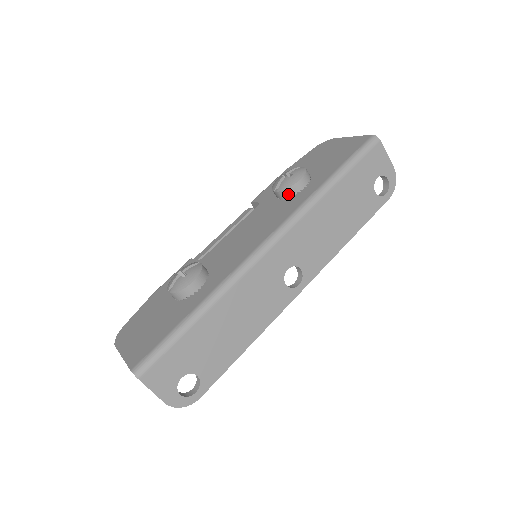
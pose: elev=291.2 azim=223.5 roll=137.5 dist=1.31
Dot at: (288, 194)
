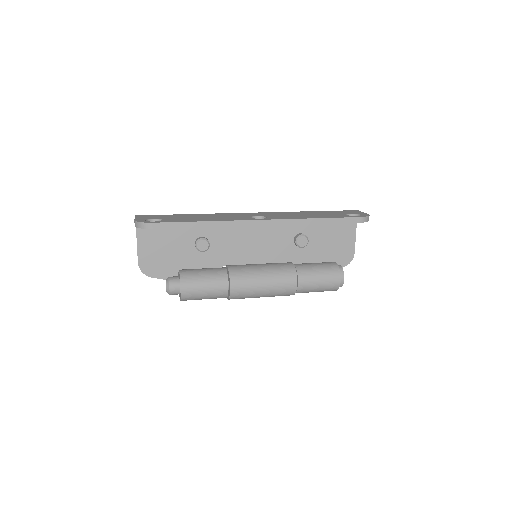
Dot at: occluded
